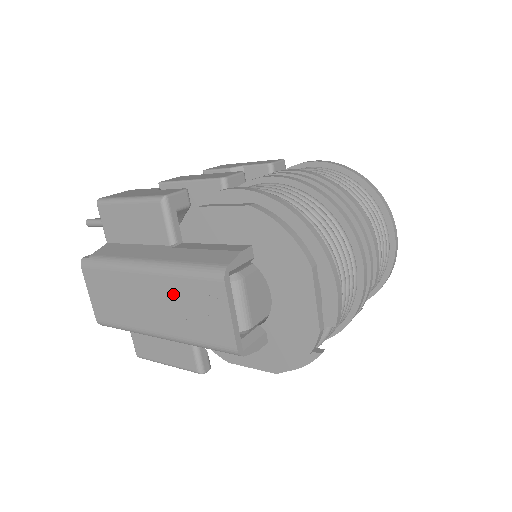
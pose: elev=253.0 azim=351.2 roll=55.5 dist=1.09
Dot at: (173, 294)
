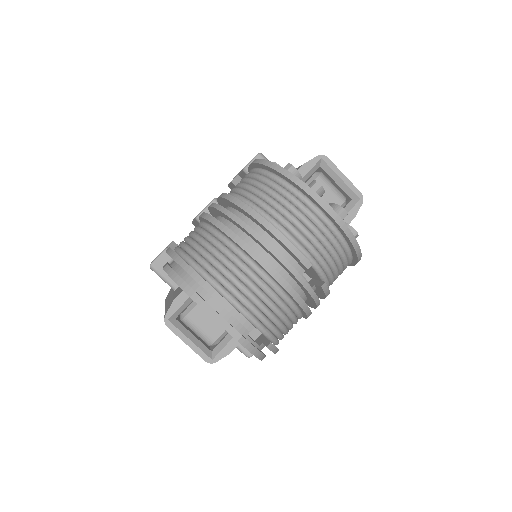
Dot at: occluded
